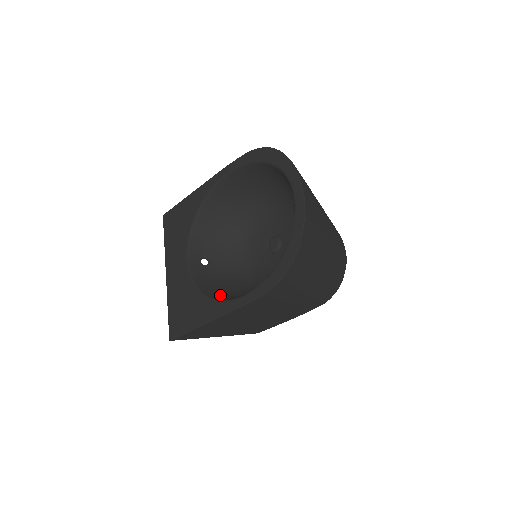
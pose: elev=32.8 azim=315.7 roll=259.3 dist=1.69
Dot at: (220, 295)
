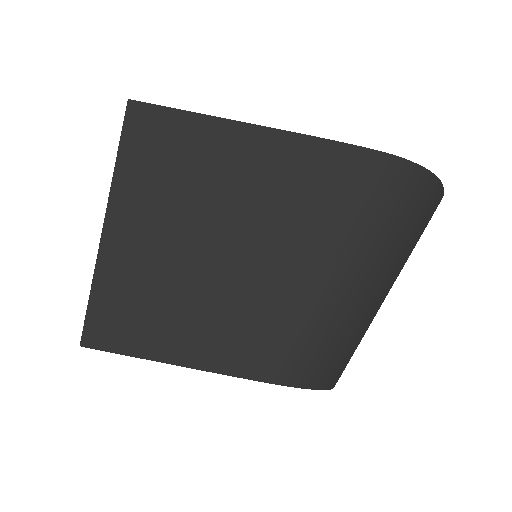
Dot at: occluded
